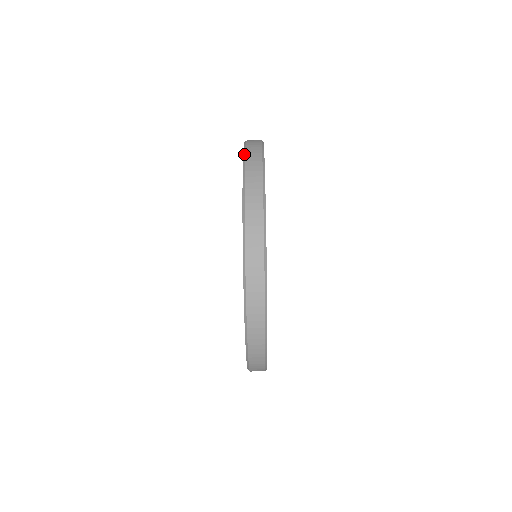
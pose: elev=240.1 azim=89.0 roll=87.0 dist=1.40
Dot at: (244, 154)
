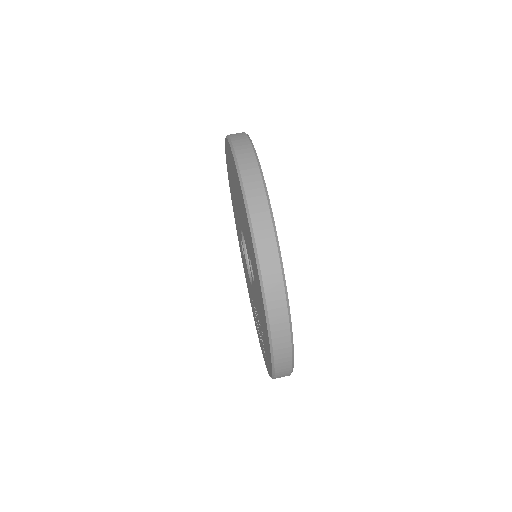
Dot at: (228, 138)
